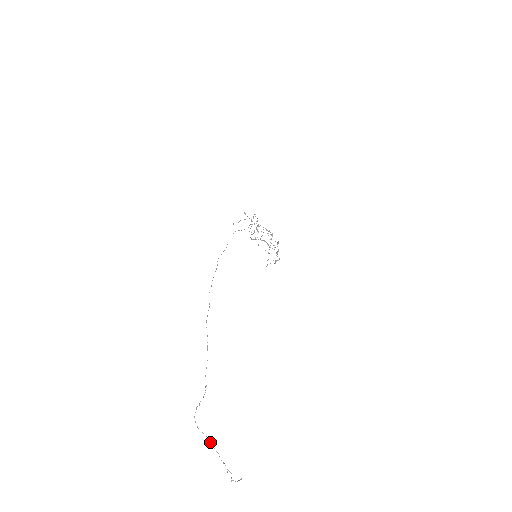
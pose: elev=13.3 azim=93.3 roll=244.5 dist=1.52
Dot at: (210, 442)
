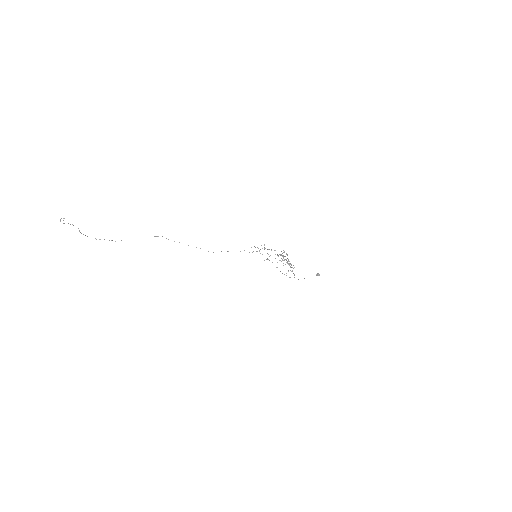
Dot at: occluded
